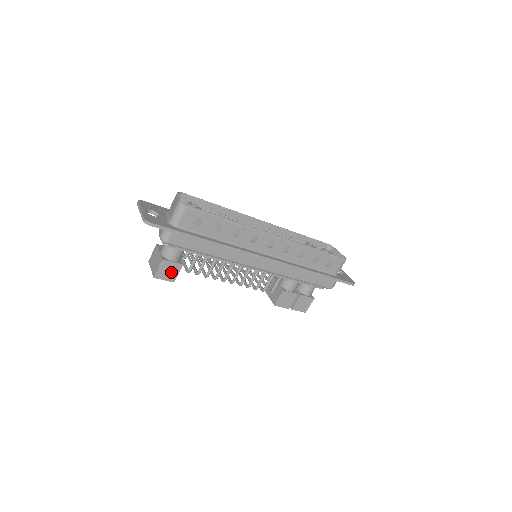
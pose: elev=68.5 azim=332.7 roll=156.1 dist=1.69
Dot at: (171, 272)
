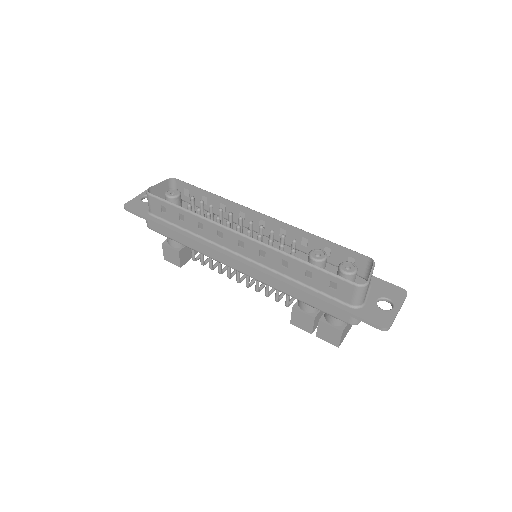
Dot at: (174, 257)
